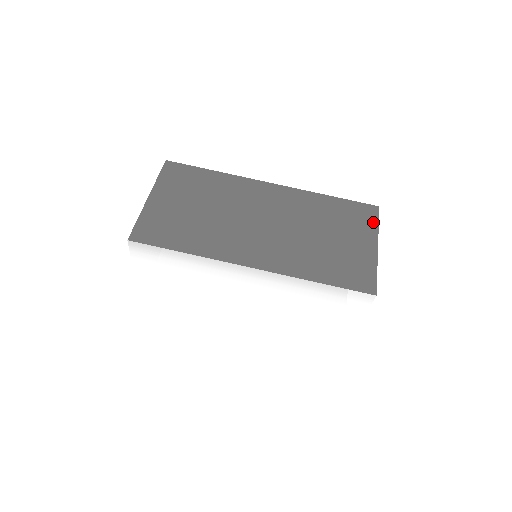
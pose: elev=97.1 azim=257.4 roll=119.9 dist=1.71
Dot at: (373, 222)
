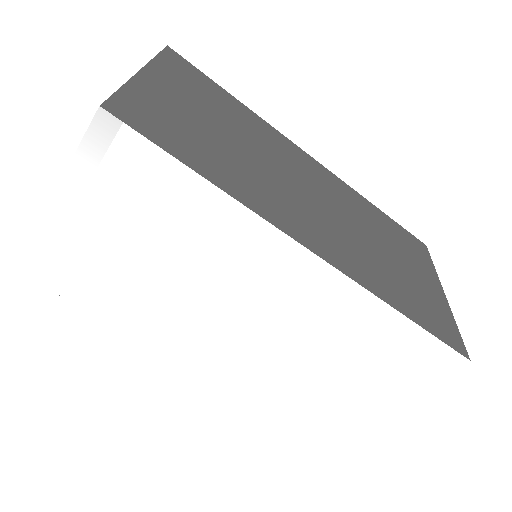
Dot at: (428, 260)
